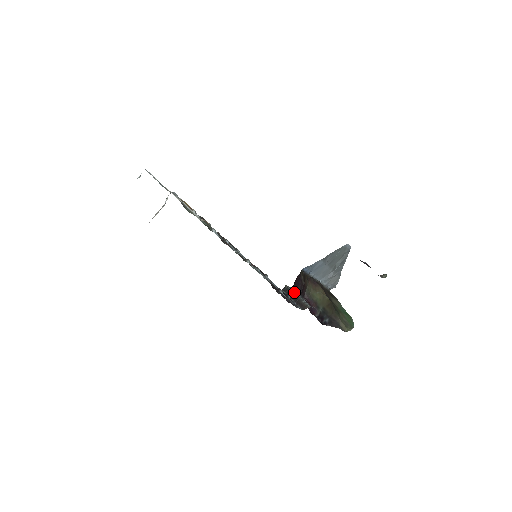
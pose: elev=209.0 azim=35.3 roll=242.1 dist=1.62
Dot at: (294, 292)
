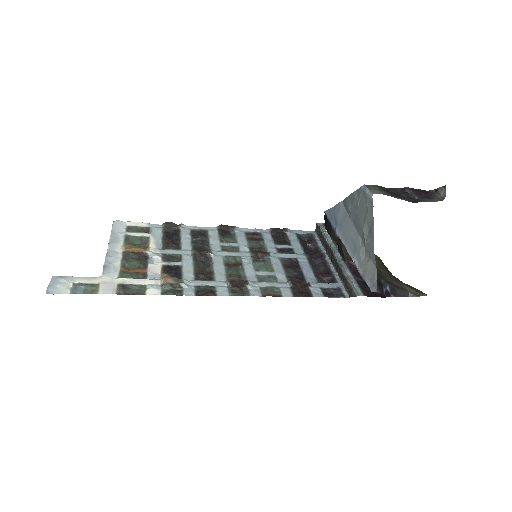
Dot at: (330, 247)
